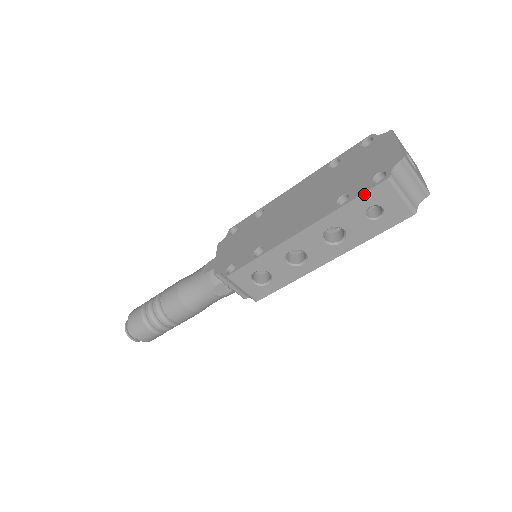
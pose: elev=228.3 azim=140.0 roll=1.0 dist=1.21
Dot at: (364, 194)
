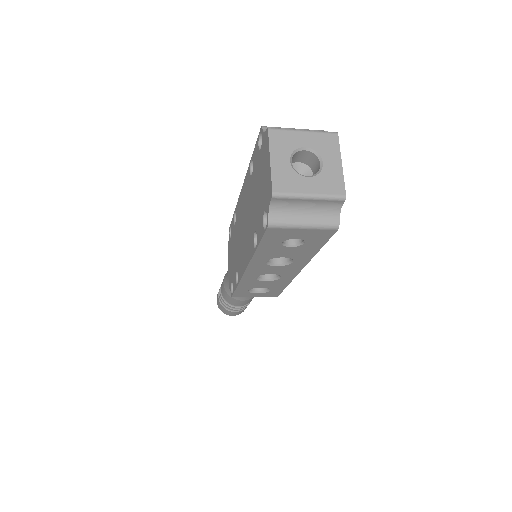
Dot at: (262, 240)
